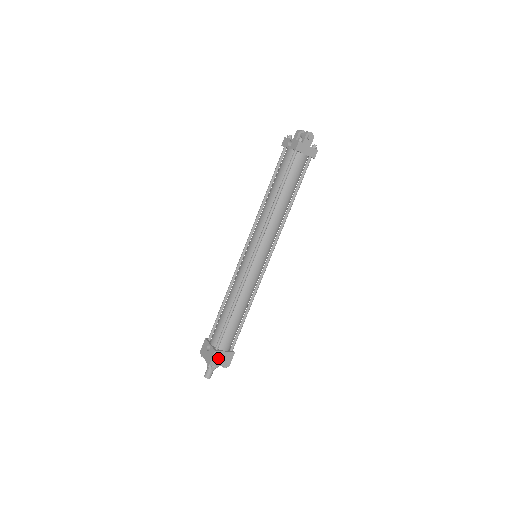
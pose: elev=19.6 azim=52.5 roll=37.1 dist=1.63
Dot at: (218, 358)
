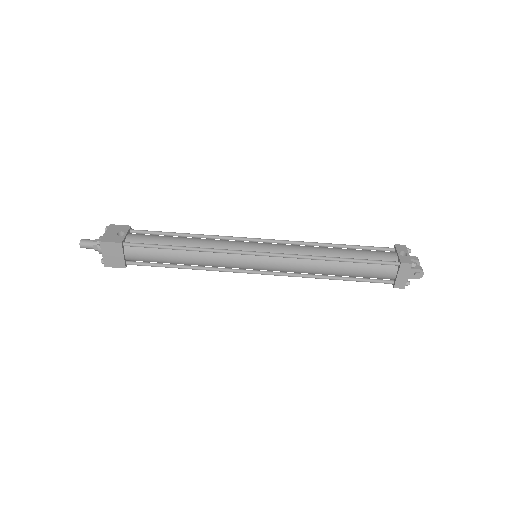
Dot at: (113, 250)
